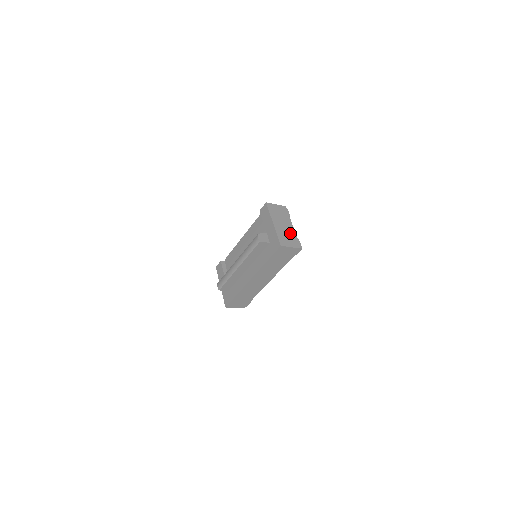
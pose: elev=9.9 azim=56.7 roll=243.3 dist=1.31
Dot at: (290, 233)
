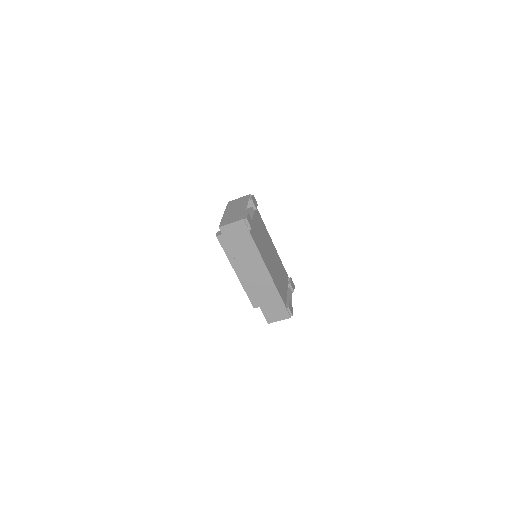
Dot at: (239, 212)
